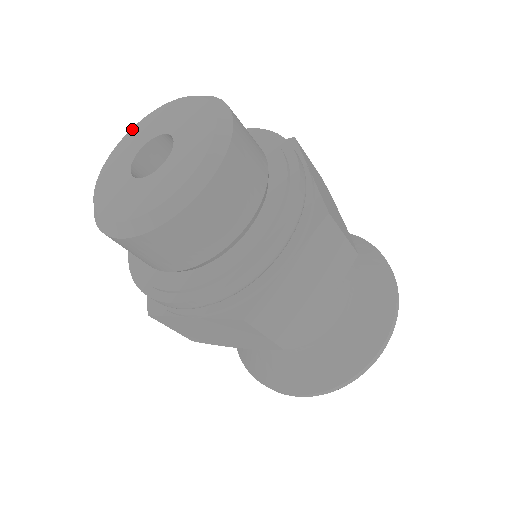
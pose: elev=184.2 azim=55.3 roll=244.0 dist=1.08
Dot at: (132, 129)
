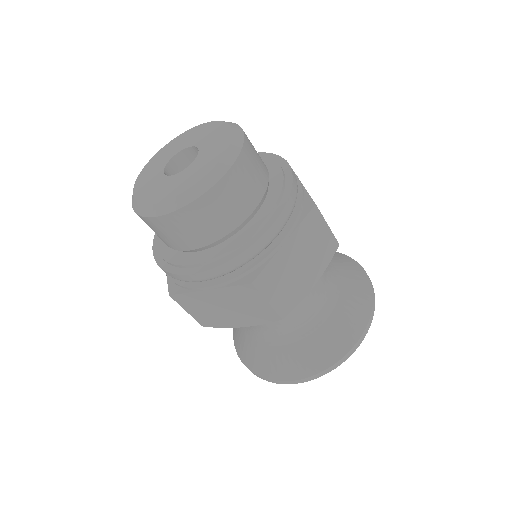
Dot at: (162, 148)
